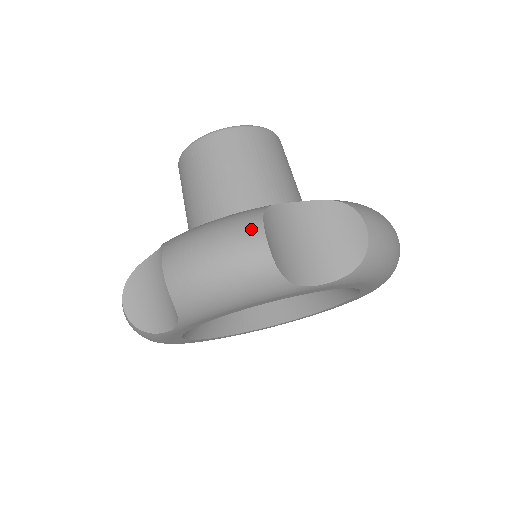
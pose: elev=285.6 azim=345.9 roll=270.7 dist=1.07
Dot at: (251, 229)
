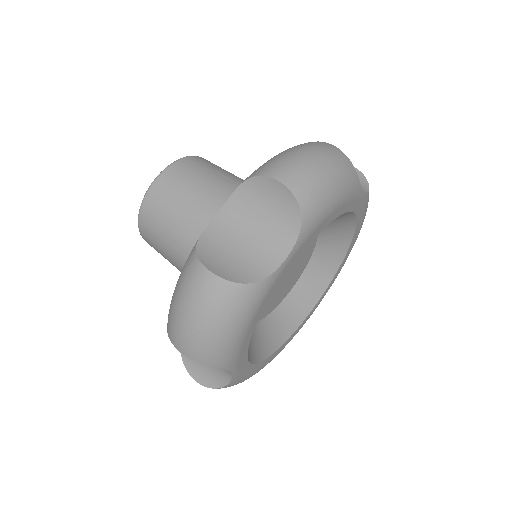
Dot at: (318, 142)
